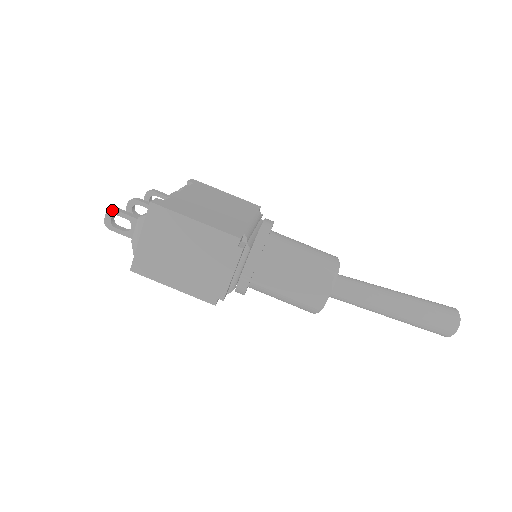
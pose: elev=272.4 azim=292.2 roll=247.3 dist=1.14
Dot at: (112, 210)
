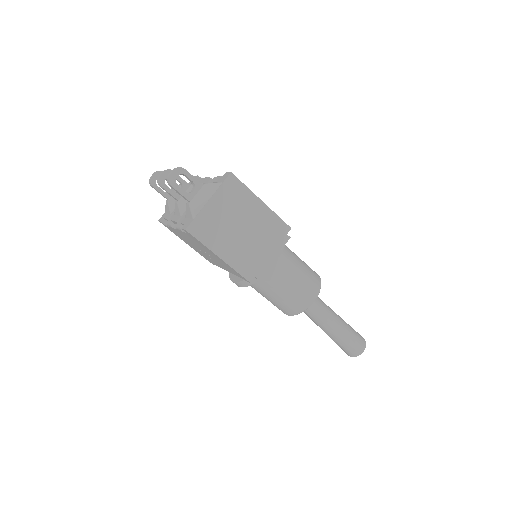
Dot at: (182, 168)
